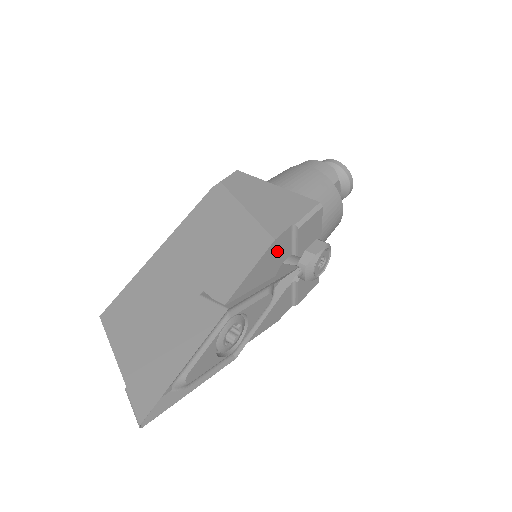
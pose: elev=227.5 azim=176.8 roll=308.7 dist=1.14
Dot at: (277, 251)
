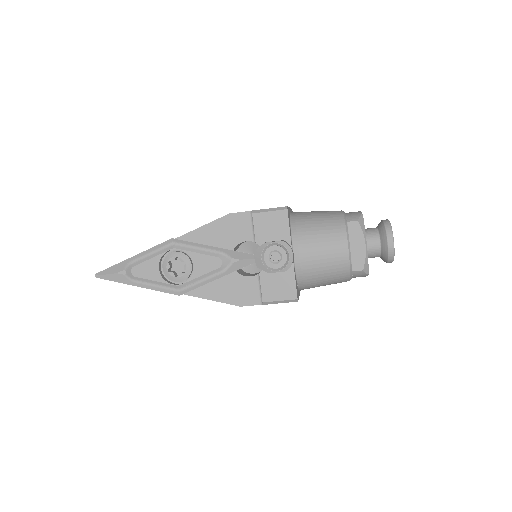
Dot at: (233, 226)
